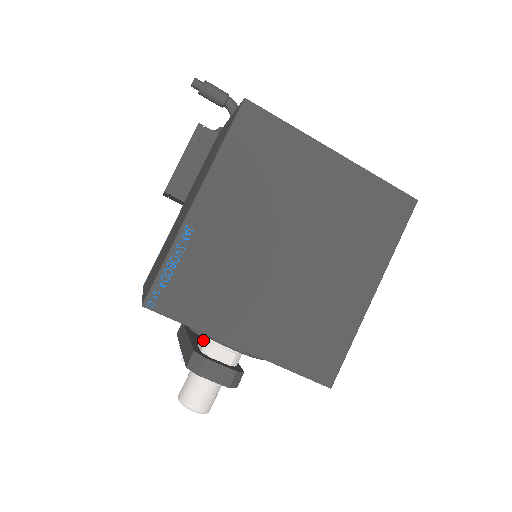
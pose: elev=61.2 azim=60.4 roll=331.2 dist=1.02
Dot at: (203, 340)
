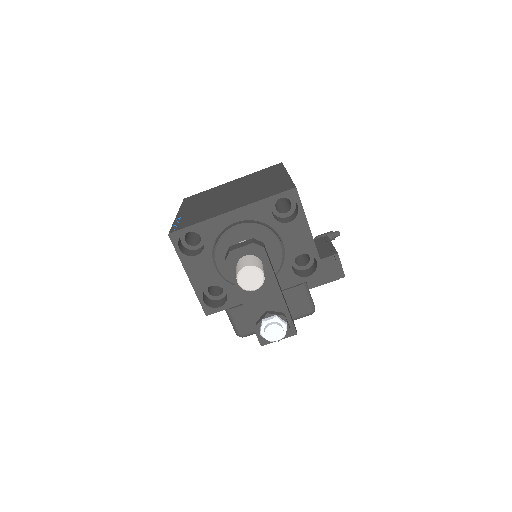
Dot at: occluded
